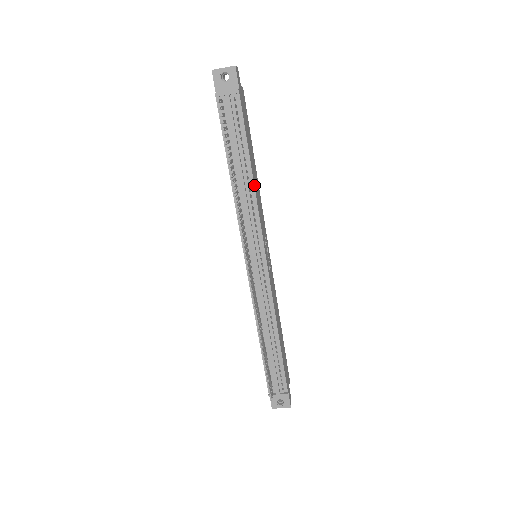
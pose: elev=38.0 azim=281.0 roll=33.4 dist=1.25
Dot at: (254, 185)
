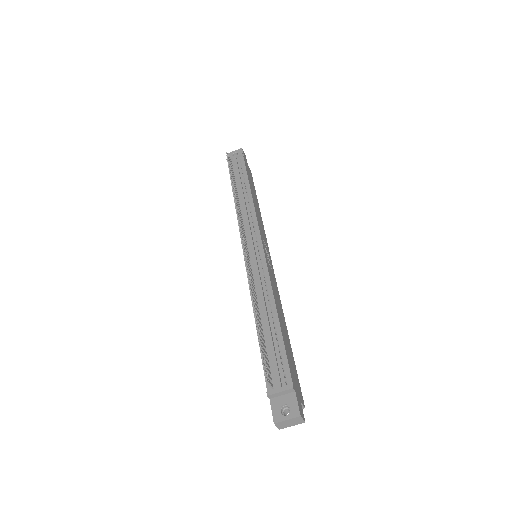
Dot at: (252, 198)
